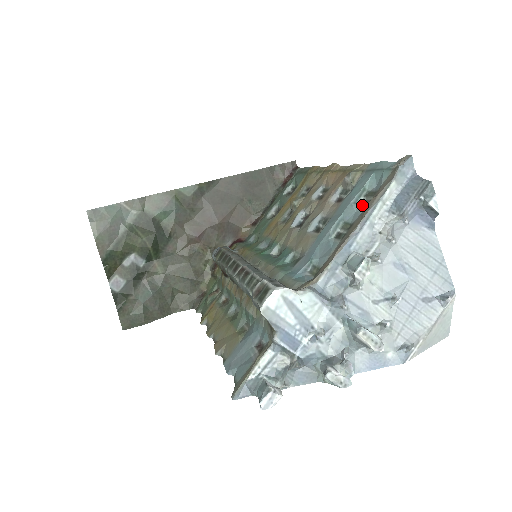
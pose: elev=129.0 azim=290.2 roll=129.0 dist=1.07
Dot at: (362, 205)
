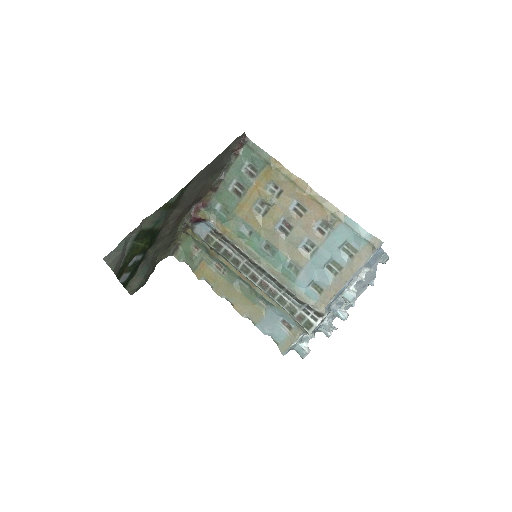
Dot at: (345, 252)
